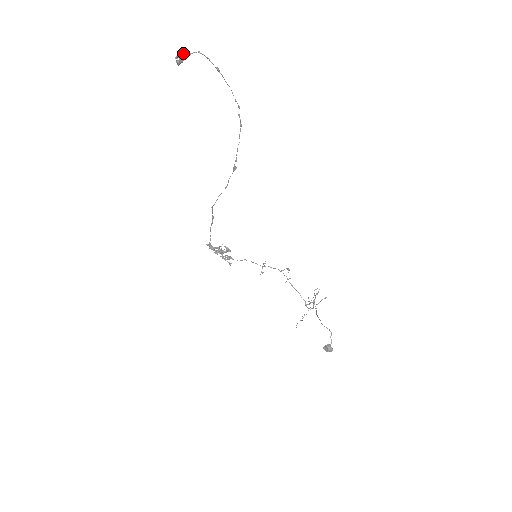
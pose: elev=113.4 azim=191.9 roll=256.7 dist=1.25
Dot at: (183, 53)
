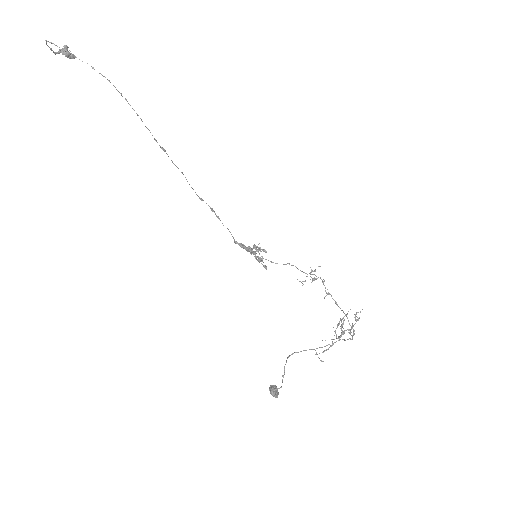
Dot at: (65, 46)
